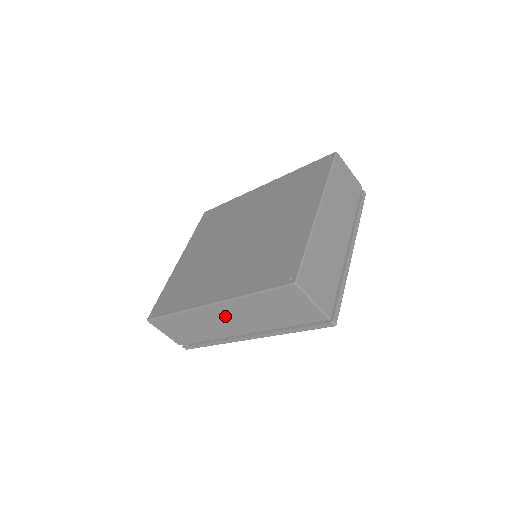
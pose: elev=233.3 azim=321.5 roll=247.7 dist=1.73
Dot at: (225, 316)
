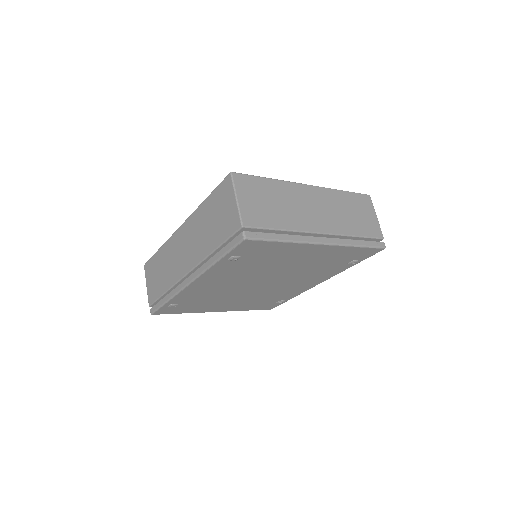
Dot at: (184, 242)
